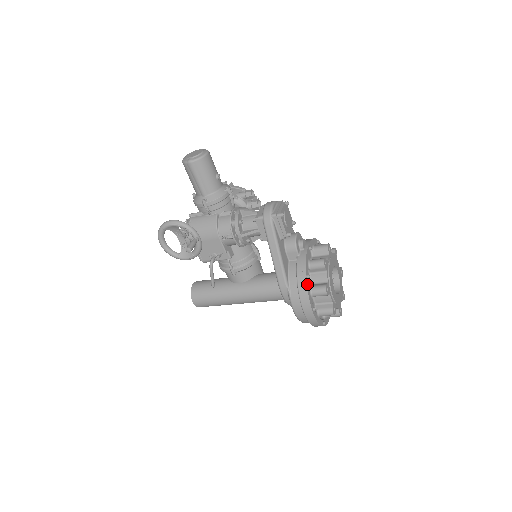
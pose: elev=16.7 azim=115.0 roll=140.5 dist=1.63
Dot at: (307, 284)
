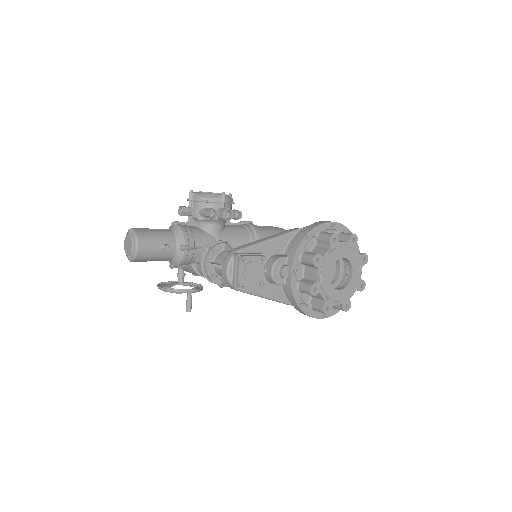
Dot at: (304, 310)
